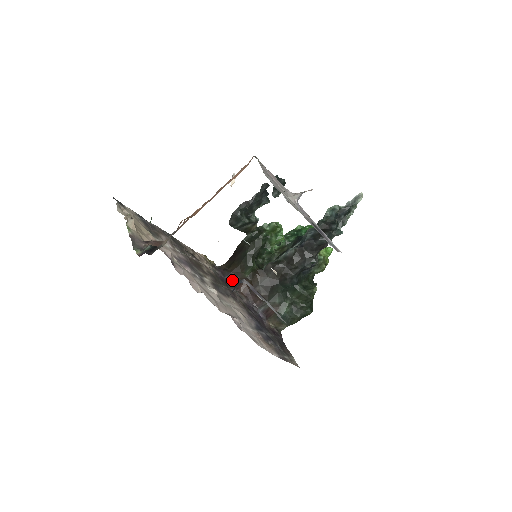
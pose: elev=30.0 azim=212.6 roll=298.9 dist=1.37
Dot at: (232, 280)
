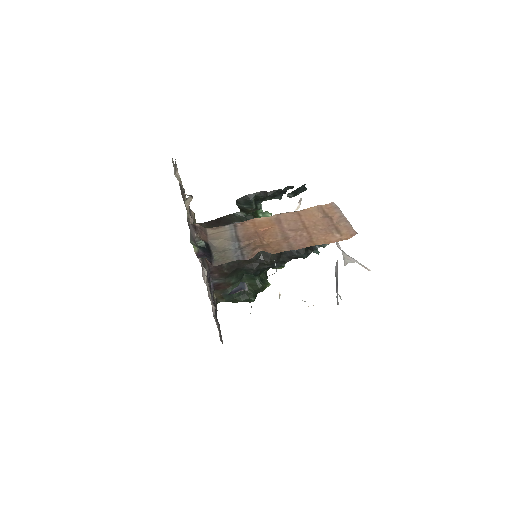
Dot at: occluded
